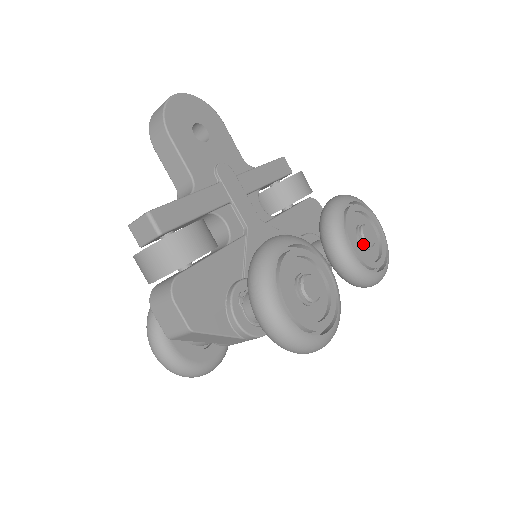
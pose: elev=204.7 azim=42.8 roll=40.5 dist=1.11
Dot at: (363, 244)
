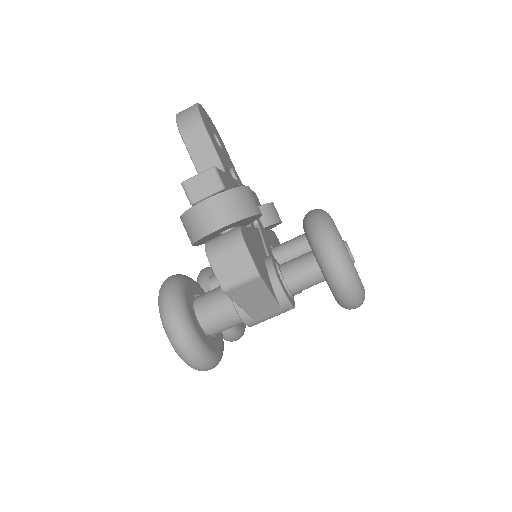
Dot at: occluded
